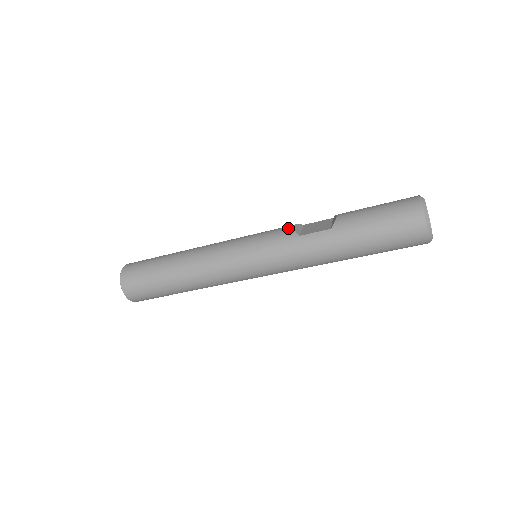
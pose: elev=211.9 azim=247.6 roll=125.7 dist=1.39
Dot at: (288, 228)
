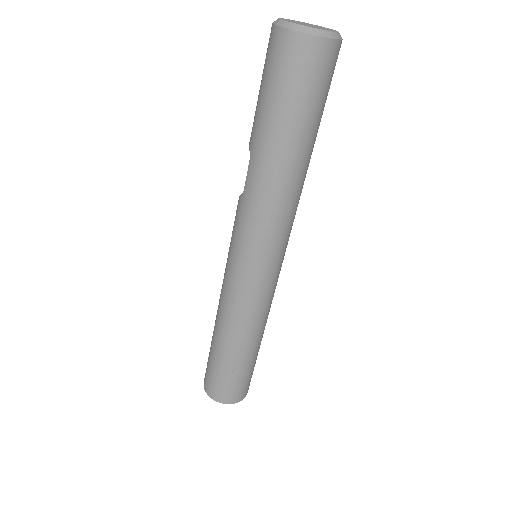
Dot at: occluded
